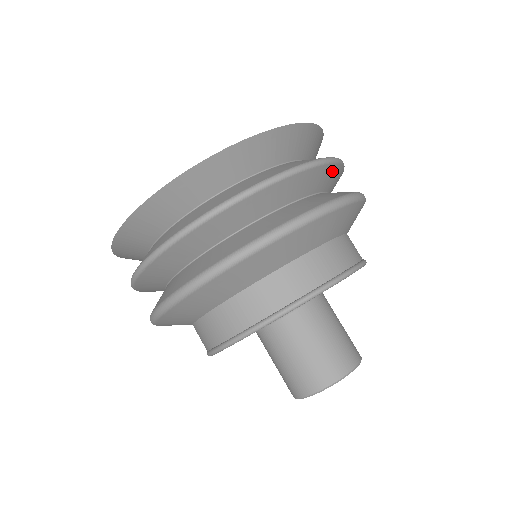
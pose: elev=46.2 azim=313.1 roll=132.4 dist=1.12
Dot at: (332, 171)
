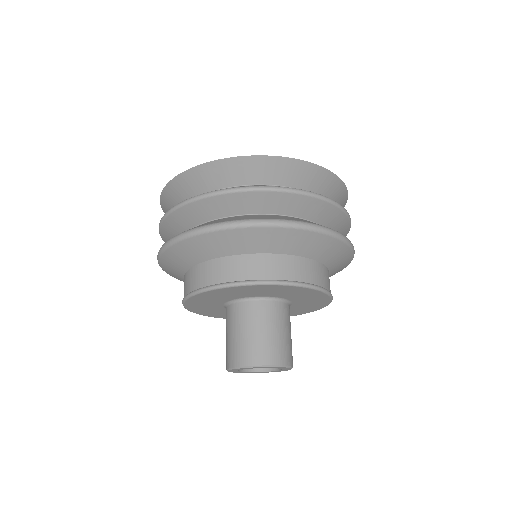
Dot at: (325, 208)
